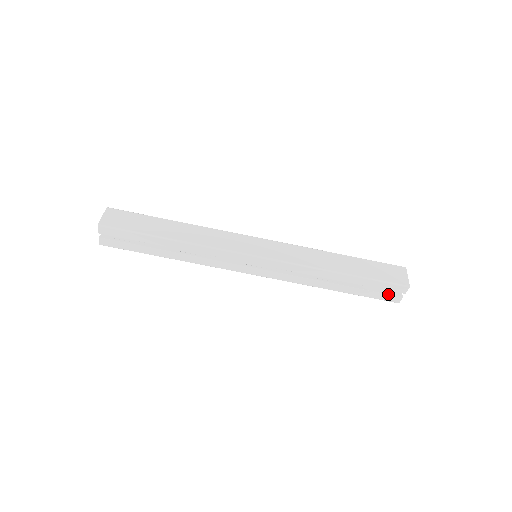
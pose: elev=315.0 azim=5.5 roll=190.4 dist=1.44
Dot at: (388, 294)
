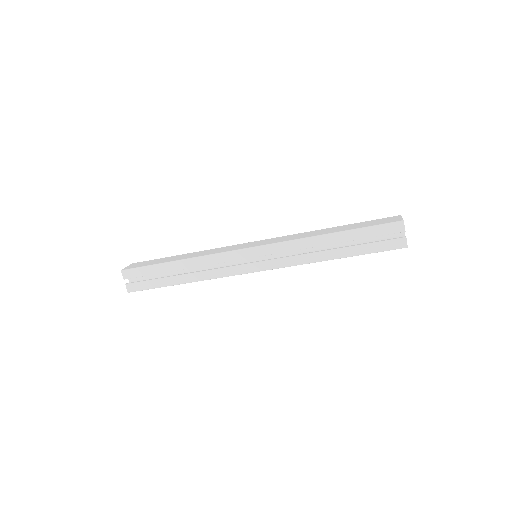
Dot at: (389, 240)
